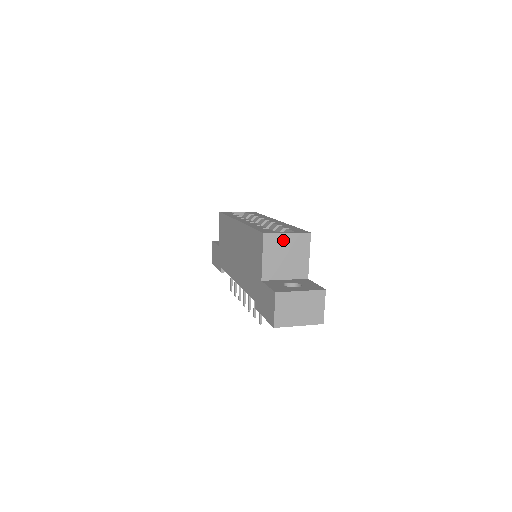
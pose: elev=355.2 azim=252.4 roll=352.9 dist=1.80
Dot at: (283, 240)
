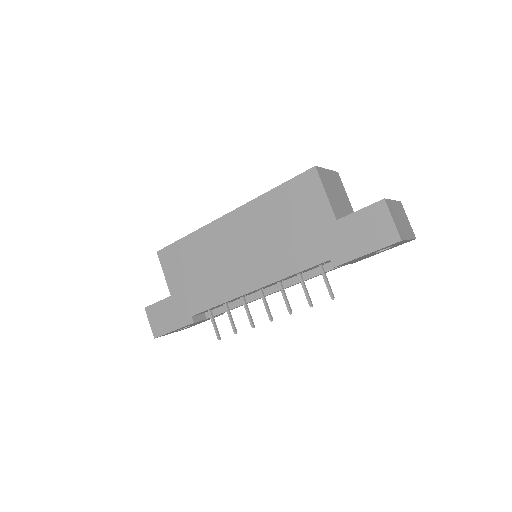
Dot at: (328, 176)
